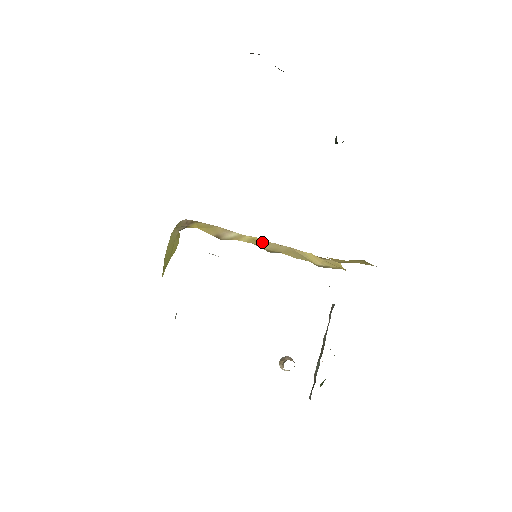
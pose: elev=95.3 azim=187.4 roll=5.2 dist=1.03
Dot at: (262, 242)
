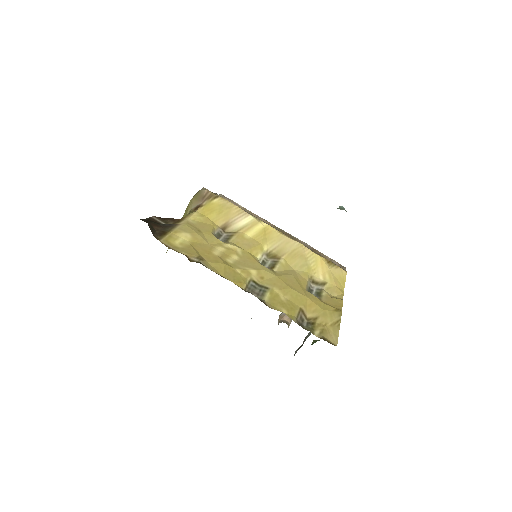
Dot at: (272, 235)
